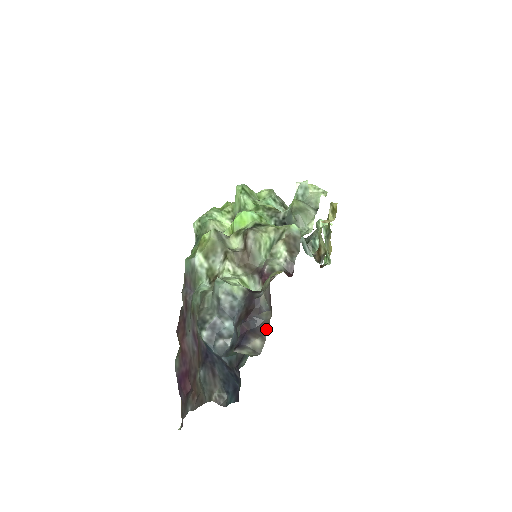
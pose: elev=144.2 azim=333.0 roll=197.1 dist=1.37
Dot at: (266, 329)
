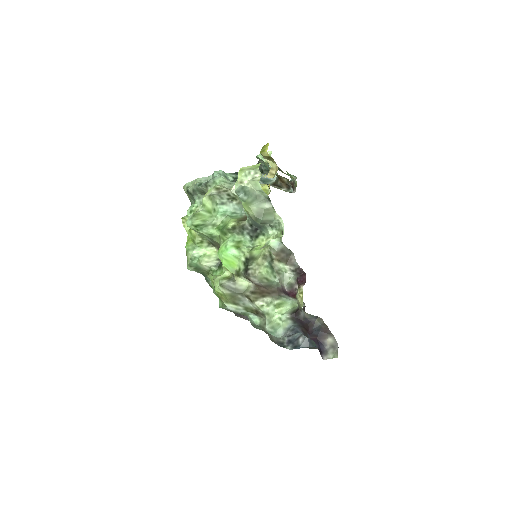
Dot at: (327, 329)
